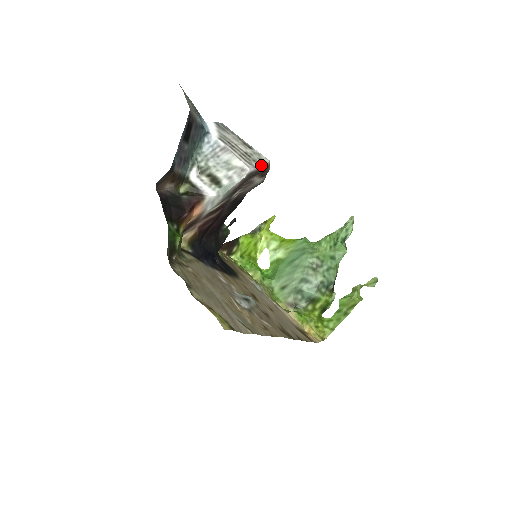
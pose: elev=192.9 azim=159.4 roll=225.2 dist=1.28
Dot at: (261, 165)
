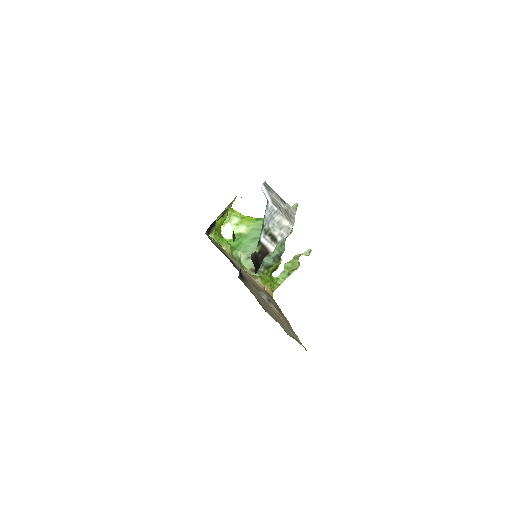
Dot at: (294, 219)
